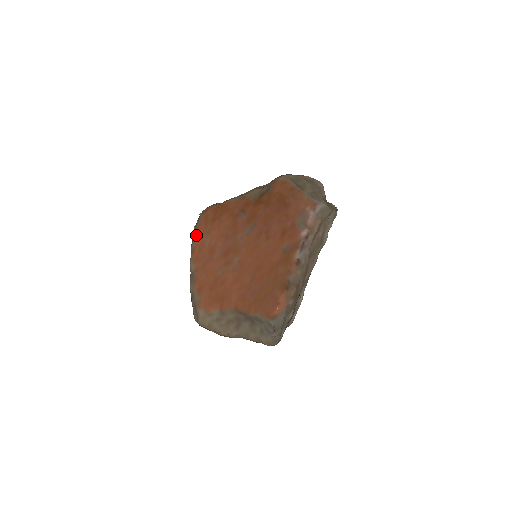
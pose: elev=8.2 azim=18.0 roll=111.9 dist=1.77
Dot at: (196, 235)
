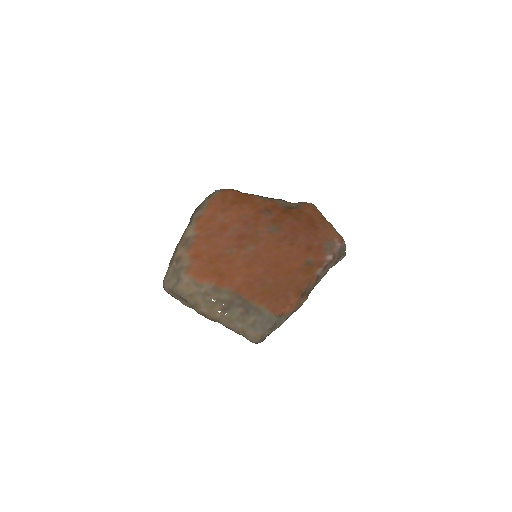
Dot at: (207, 206)
